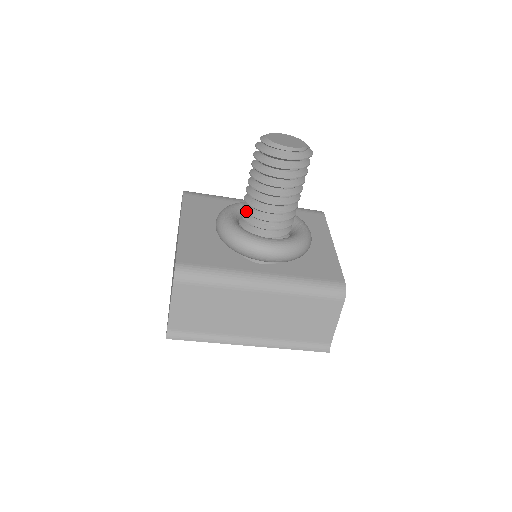
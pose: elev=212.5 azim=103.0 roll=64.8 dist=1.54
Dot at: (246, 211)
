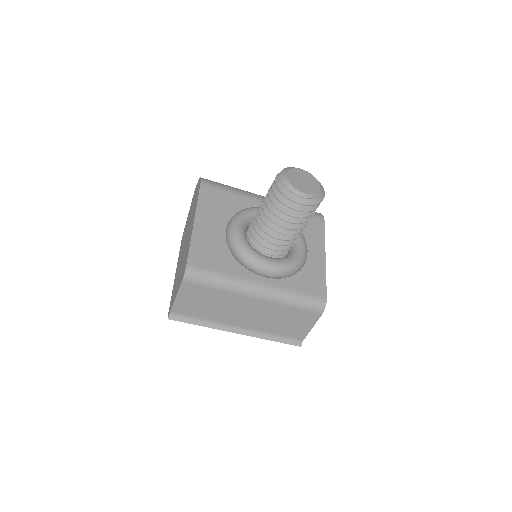
Dot at: (255, 229)
